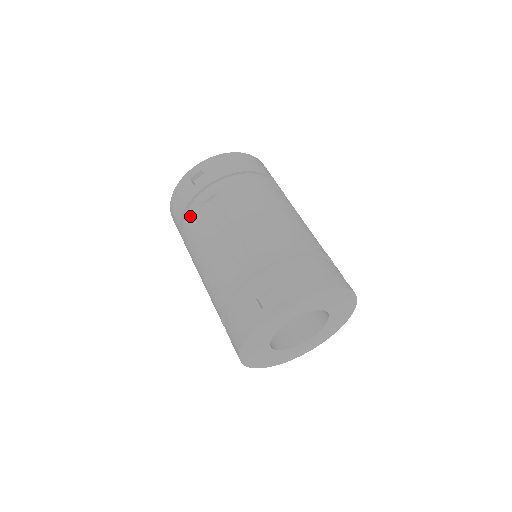
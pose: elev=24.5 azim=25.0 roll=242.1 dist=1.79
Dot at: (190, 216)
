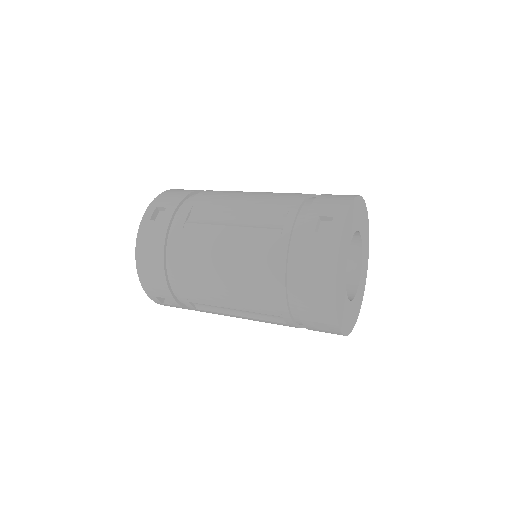
Dot at: (177, 245)
